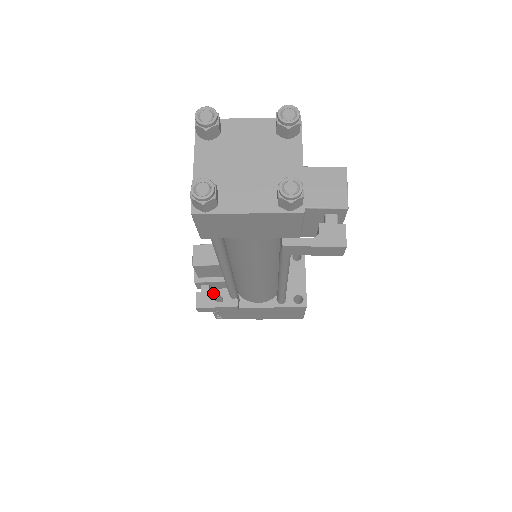
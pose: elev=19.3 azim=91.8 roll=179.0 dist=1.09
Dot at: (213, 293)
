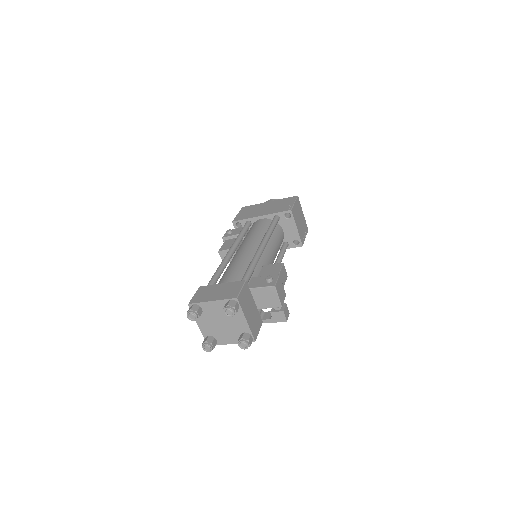
Dot at: occluded
